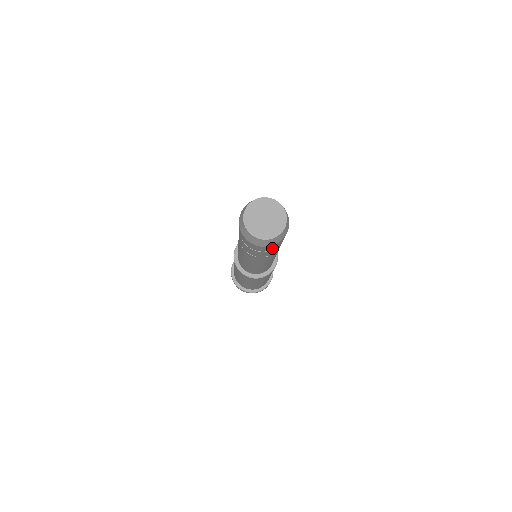
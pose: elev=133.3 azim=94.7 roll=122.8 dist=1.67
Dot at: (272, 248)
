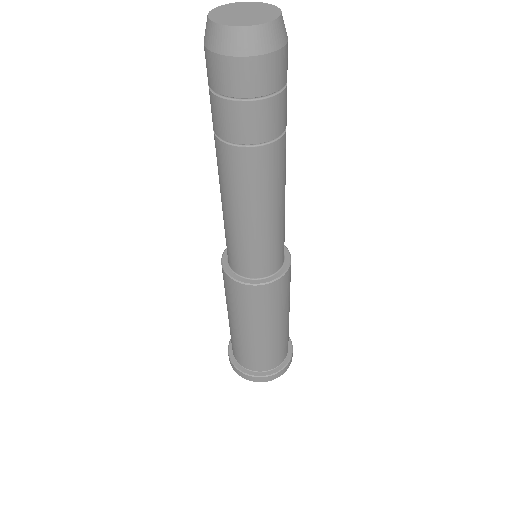
Dot at: (256, 85)
